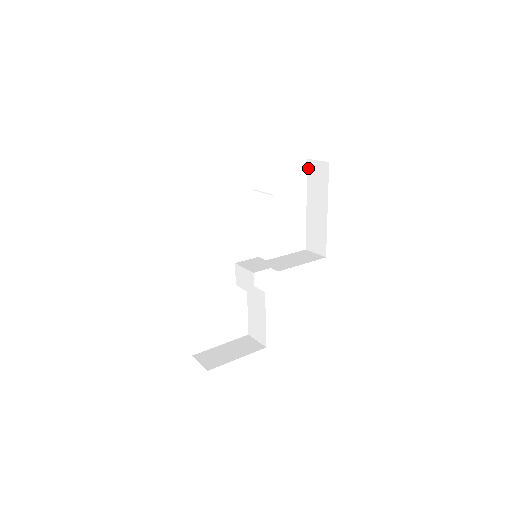
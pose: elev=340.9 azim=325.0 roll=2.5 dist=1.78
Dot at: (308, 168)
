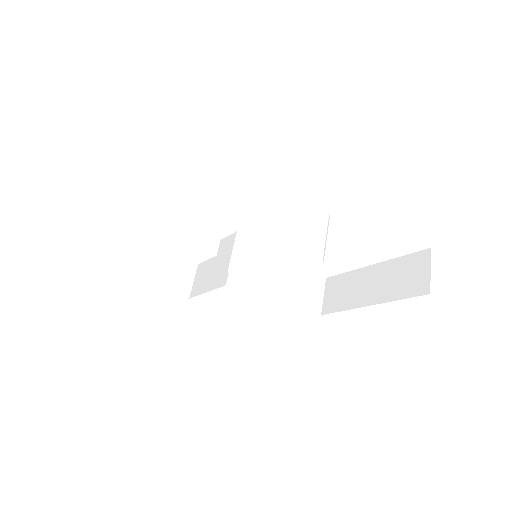
Dot at: (419, 253)
